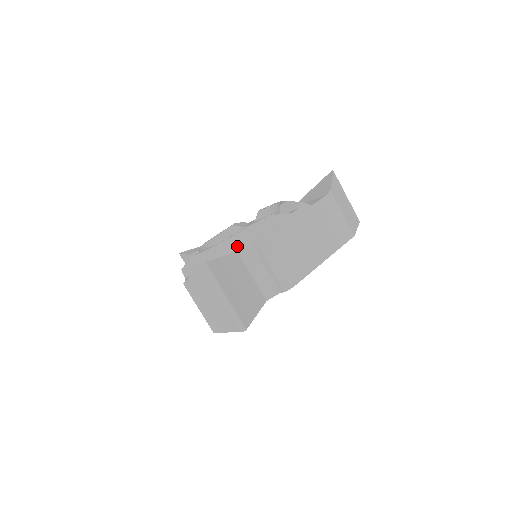
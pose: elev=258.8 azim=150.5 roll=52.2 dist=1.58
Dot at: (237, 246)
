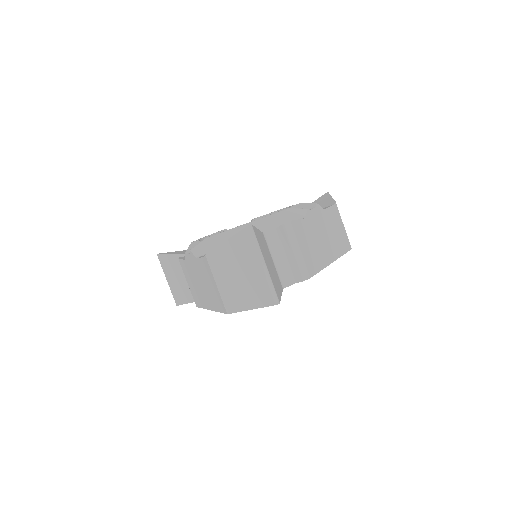
Dot at: occluded
